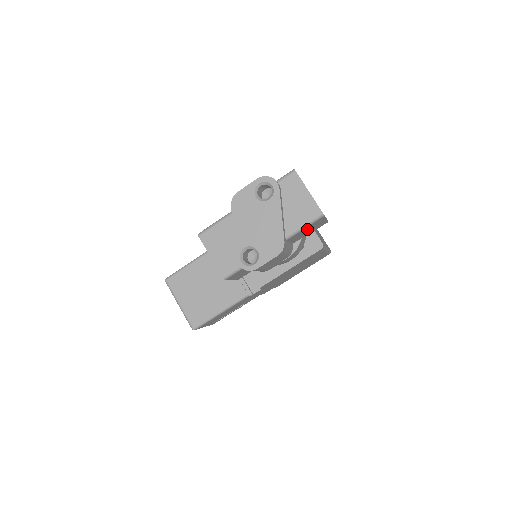
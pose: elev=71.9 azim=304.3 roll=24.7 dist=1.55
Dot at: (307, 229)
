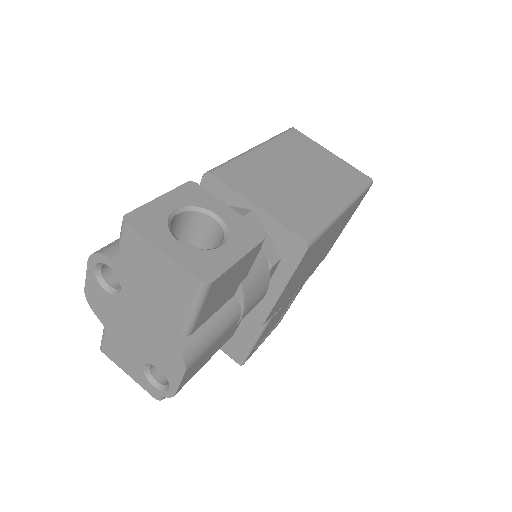
Dot at: (216, 296)
